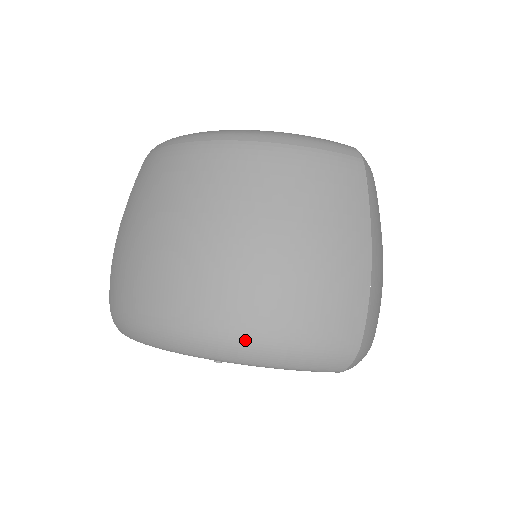
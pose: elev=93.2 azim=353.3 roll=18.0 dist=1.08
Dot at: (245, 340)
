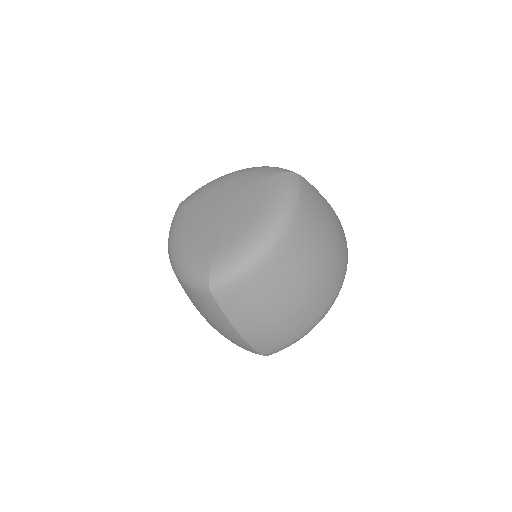
Dot at: occluded
